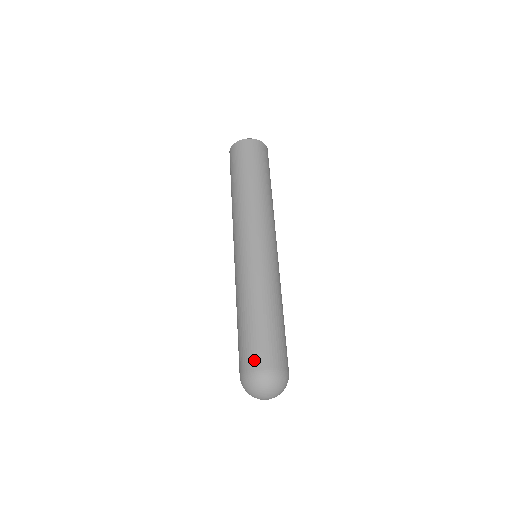
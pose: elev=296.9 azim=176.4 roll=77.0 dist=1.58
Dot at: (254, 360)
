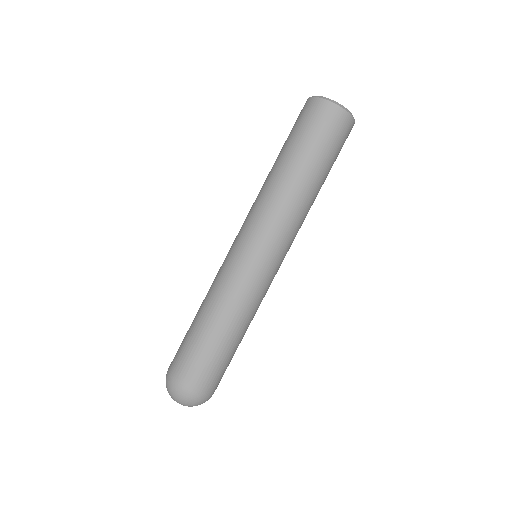
Dot at: (196, 381)
